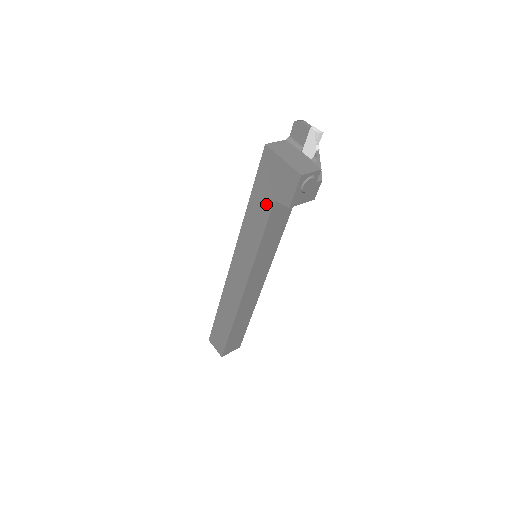
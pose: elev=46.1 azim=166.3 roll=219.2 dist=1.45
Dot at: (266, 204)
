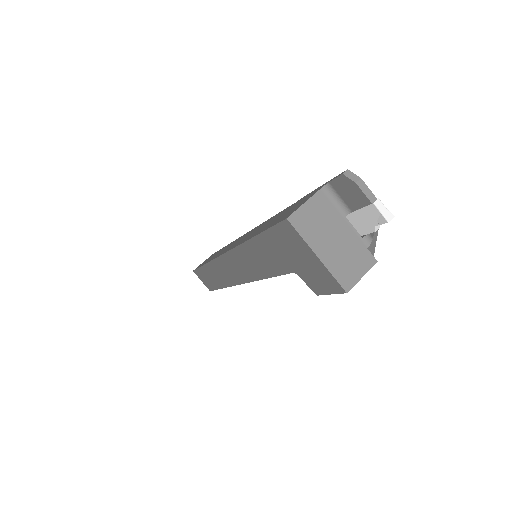
Dot at: (279, 263)
